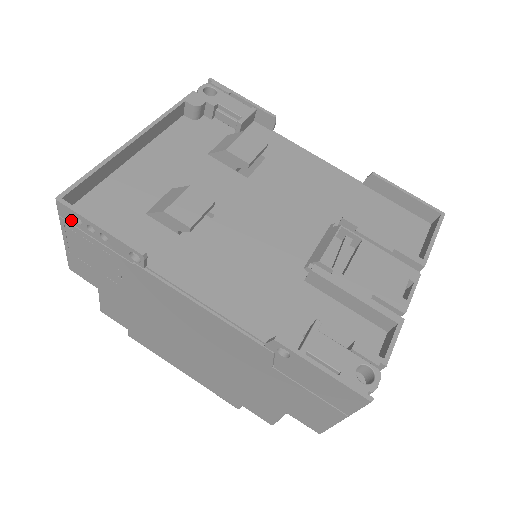
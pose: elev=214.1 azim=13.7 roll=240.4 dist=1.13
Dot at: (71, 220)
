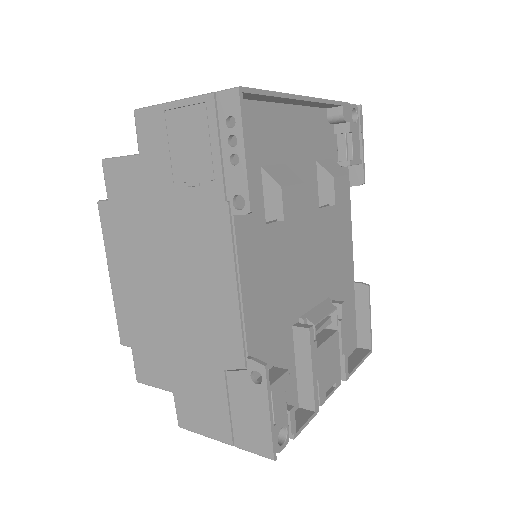
Dot at: (223, 112)
